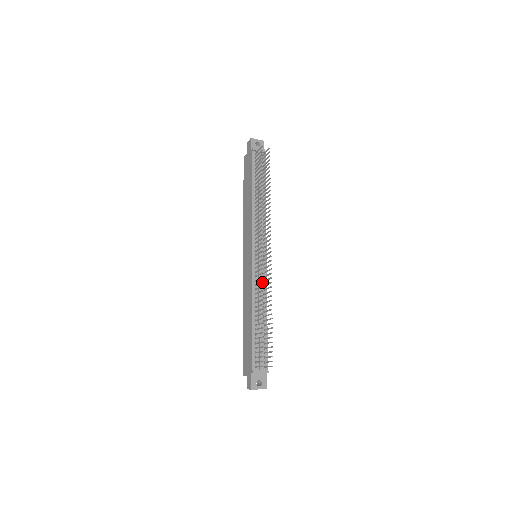
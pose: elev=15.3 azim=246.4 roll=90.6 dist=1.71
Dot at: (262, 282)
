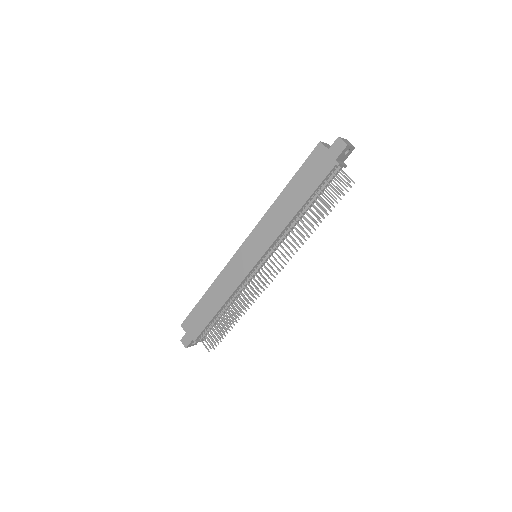
Dot at: (250, 299)
